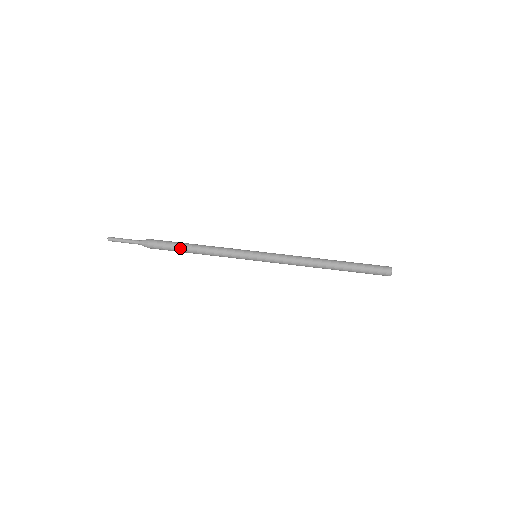
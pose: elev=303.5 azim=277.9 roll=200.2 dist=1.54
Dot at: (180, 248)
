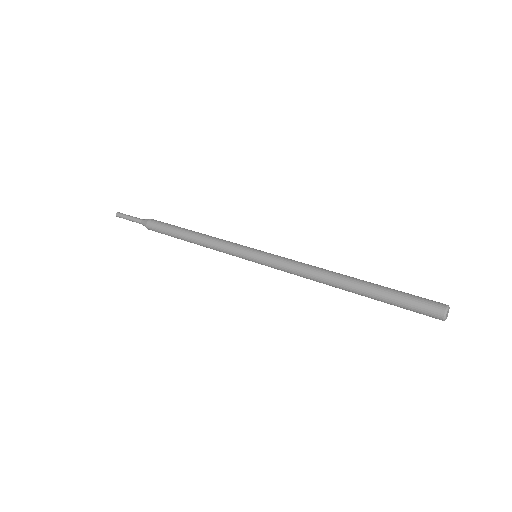
Dot at: (175, 232)
